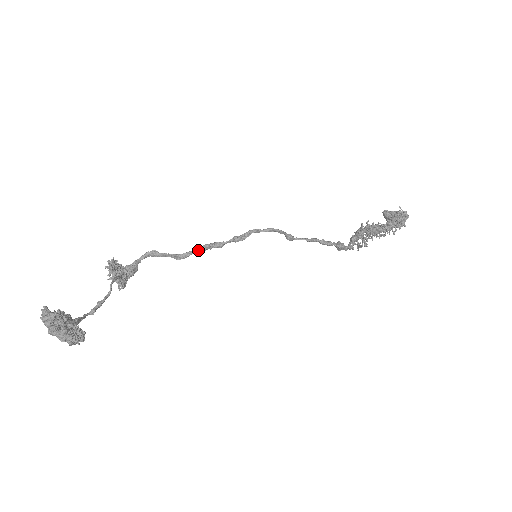
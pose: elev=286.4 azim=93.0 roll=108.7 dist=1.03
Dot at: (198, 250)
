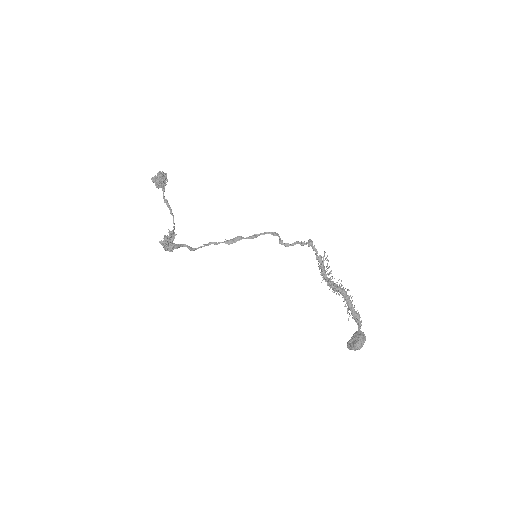
Dot at: (225, 241)
